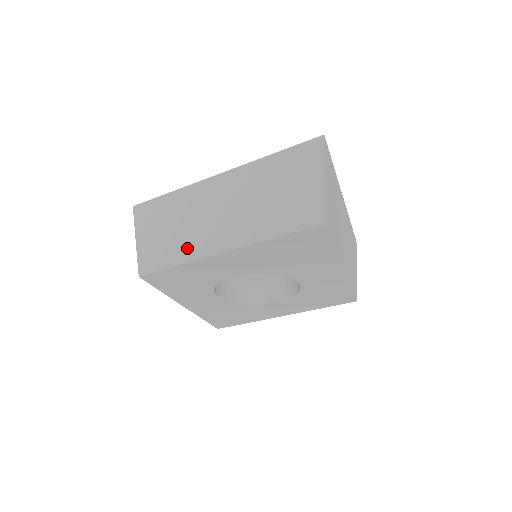
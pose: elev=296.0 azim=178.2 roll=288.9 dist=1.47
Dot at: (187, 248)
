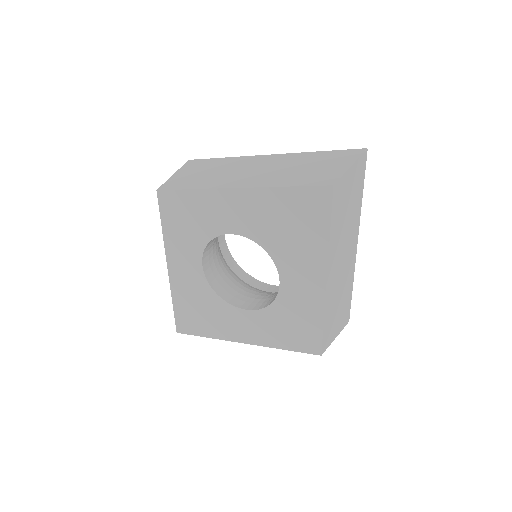
Dot at: (210, 182)
